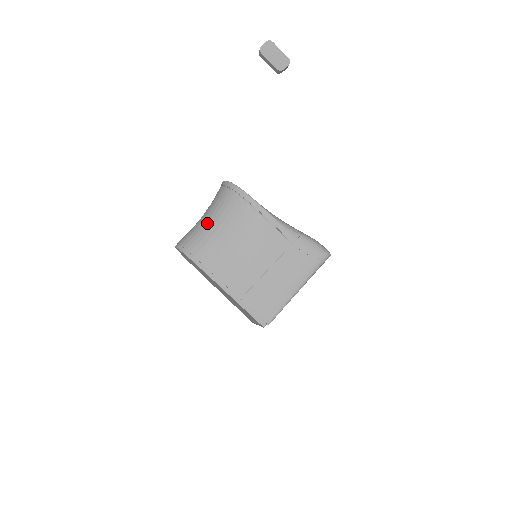
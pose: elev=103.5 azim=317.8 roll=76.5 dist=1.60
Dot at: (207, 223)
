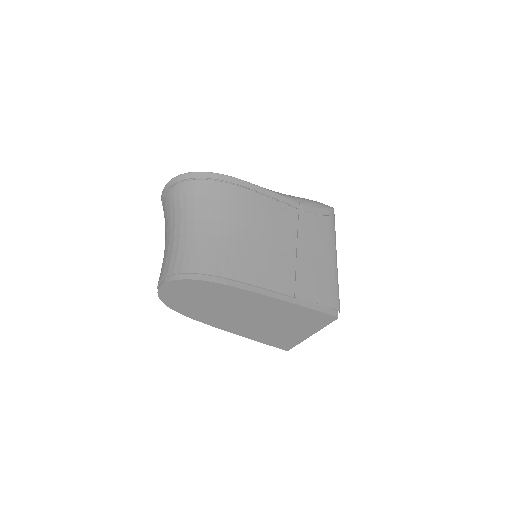
Dot at: (190, 230)
